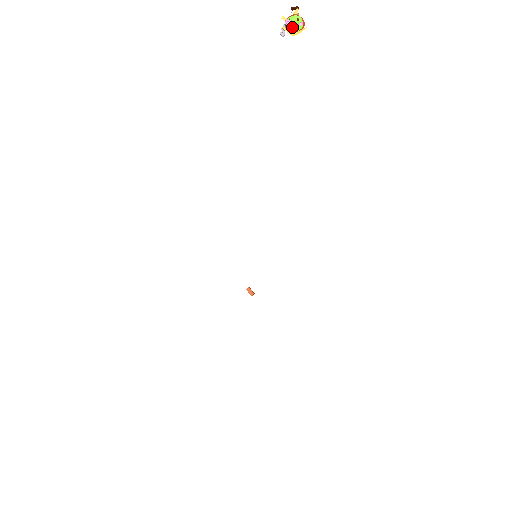
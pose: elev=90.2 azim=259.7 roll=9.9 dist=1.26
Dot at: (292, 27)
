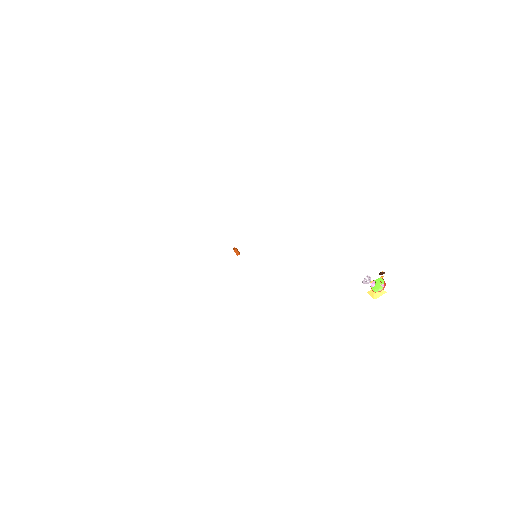
Dot at: (375, 287)
